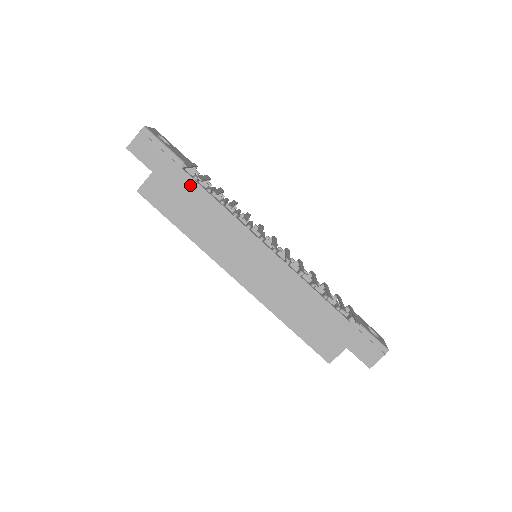
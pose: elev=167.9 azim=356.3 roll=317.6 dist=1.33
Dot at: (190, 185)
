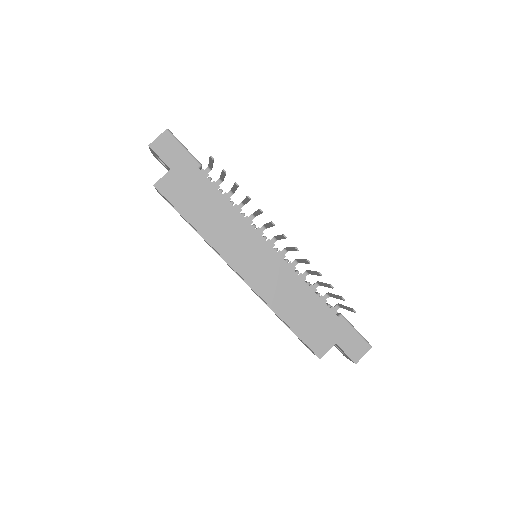
Dot at: (205, 184)
